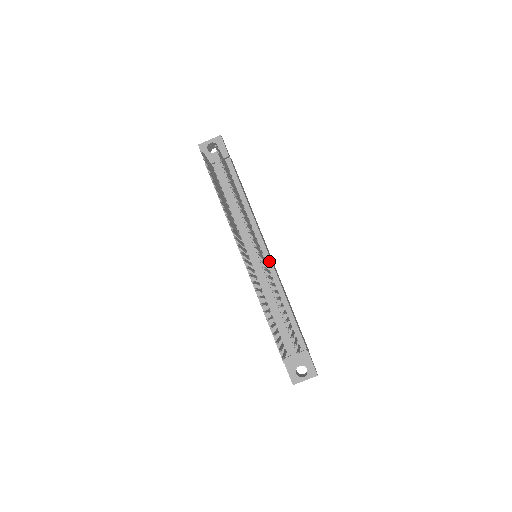
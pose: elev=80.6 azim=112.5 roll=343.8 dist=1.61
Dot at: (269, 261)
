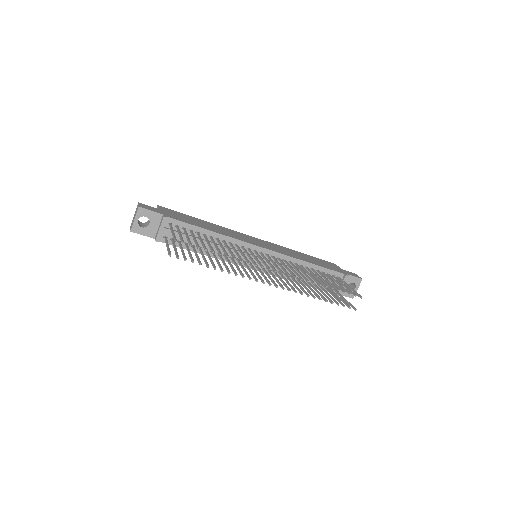
Dot at: (271, 253)
